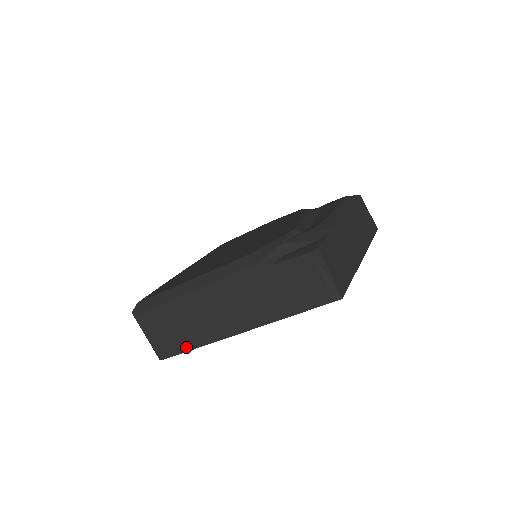
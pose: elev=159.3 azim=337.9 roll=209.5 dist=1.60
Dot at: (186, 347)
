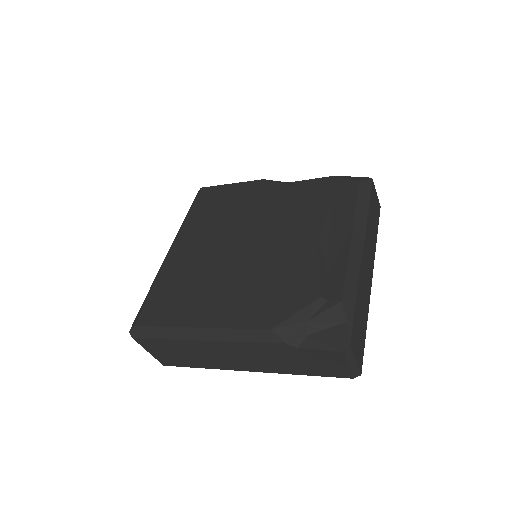
Dot at: (191, 365)
